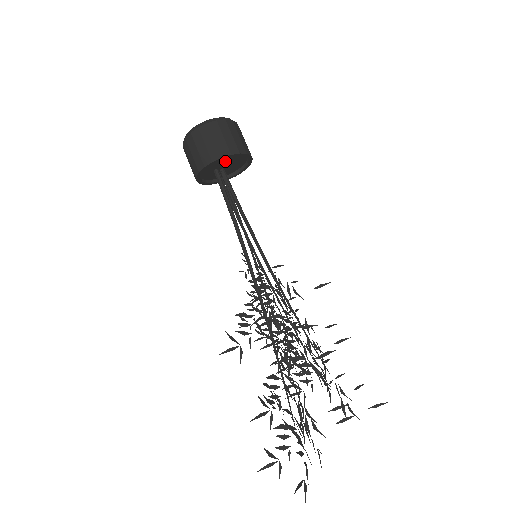
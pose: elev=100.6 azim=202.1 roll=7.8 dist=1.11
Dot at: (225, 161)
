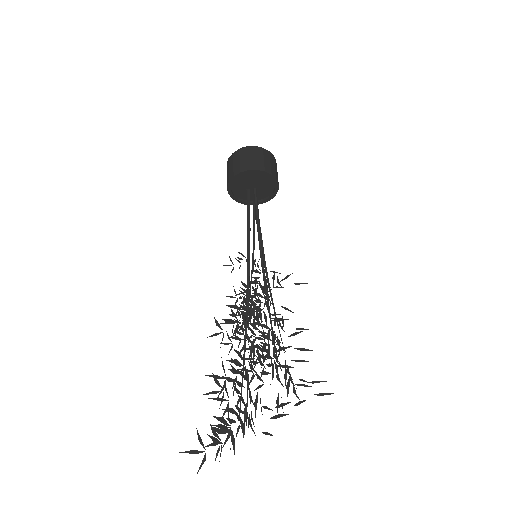
Dot at: (248, 180)
